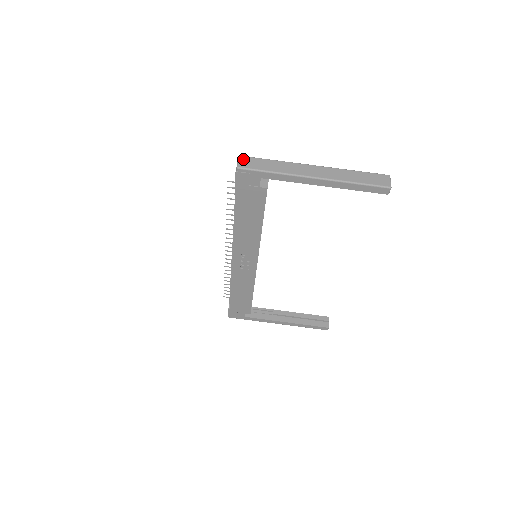
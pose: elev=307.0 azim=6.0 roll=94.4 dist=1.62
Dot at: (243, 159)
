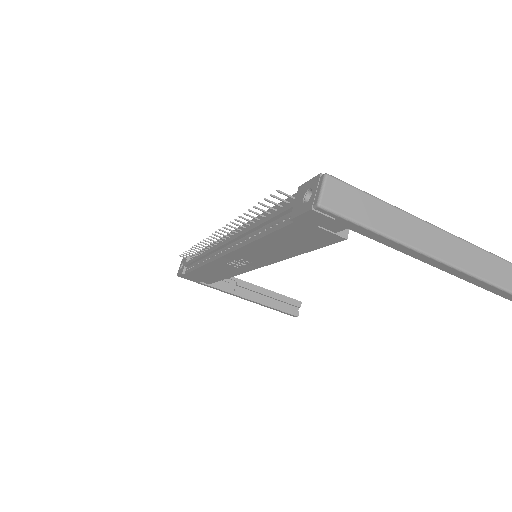
Dot at: (332, 186)
